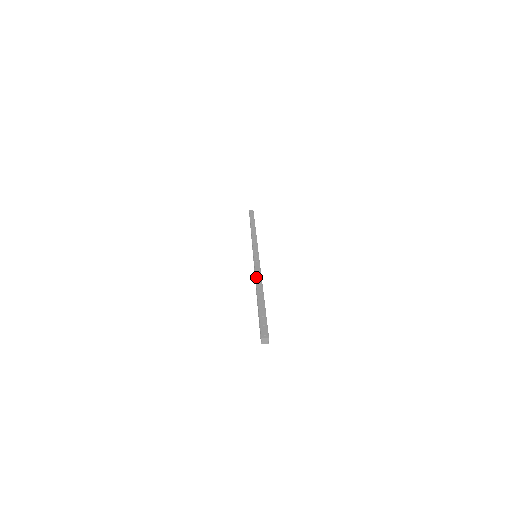
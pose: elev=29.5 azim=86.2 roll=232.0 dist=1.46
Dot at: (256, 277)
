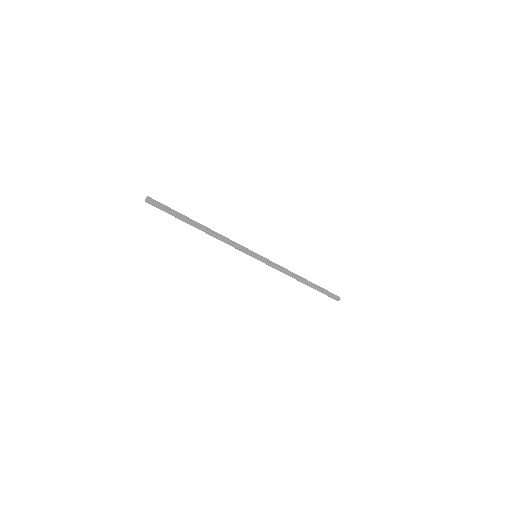
Dot at: (219, 237)
